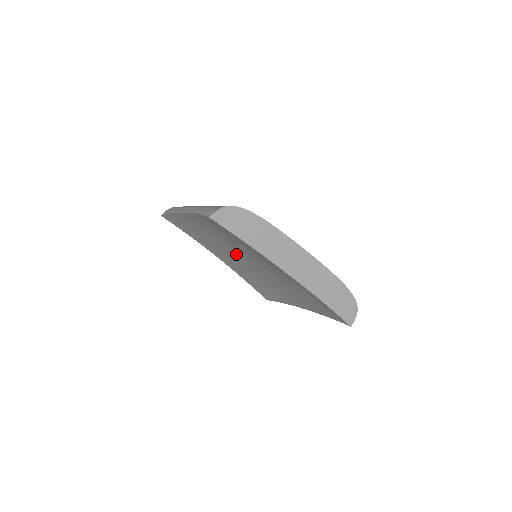
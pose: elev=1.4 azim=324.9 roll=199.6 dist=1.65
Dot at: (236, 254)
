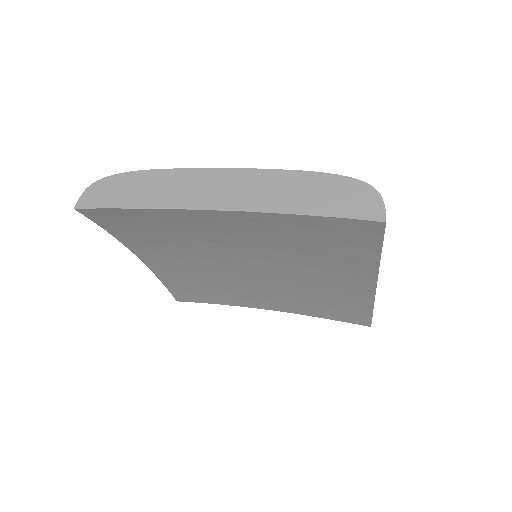
Dot at: (238, 273)
